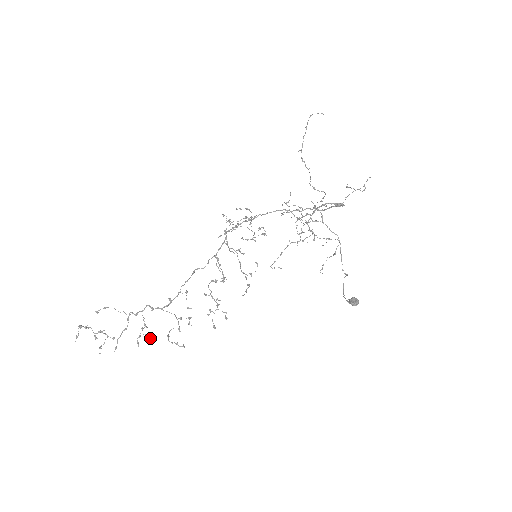
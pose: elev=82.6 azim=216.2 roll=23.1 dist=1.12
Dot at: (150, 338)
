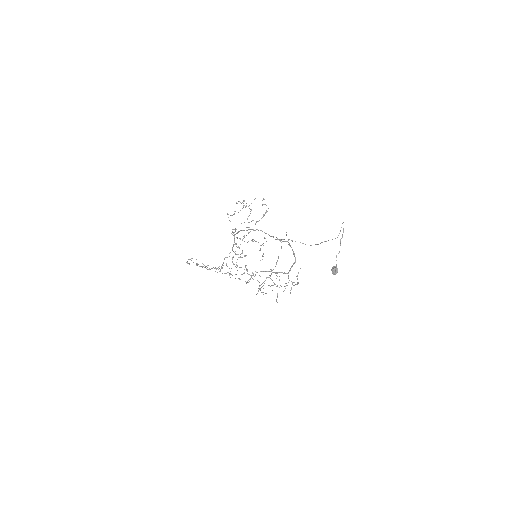
Dot at: occluded
